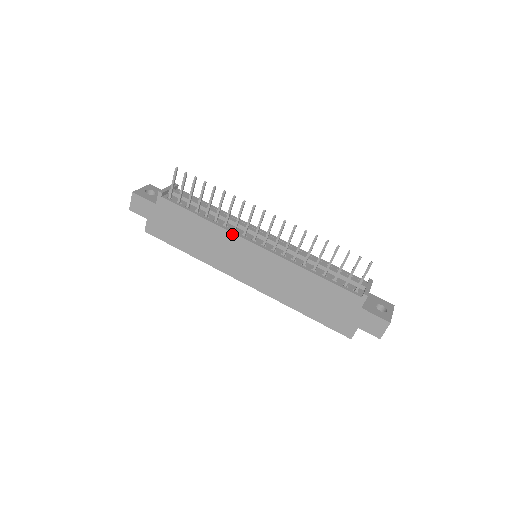
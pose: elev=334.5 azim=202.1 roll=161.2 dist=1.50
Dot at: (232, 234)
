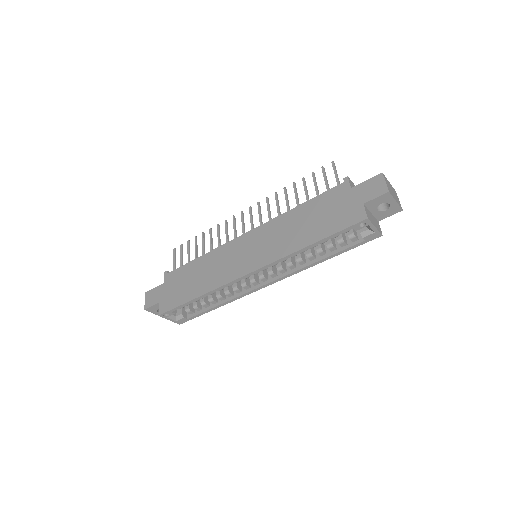
Dot at: (225, 245)
